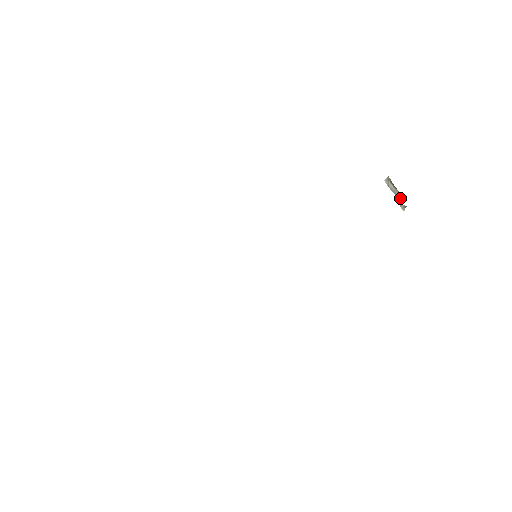
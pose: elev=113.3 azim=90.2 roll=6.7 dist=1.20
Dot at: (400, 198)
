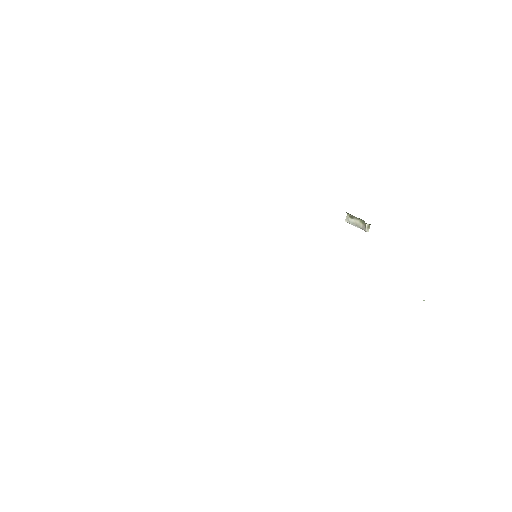
Dot at: (362, 224)
